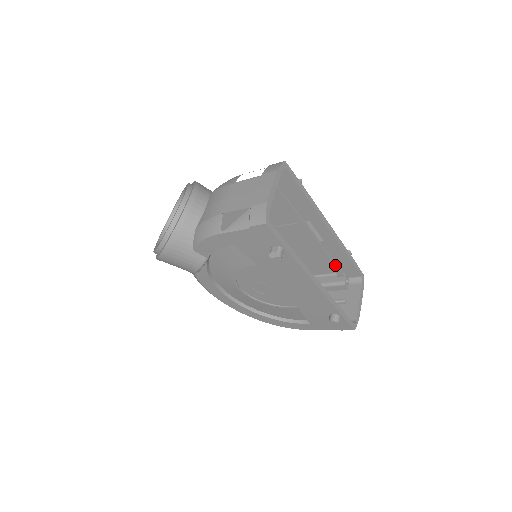
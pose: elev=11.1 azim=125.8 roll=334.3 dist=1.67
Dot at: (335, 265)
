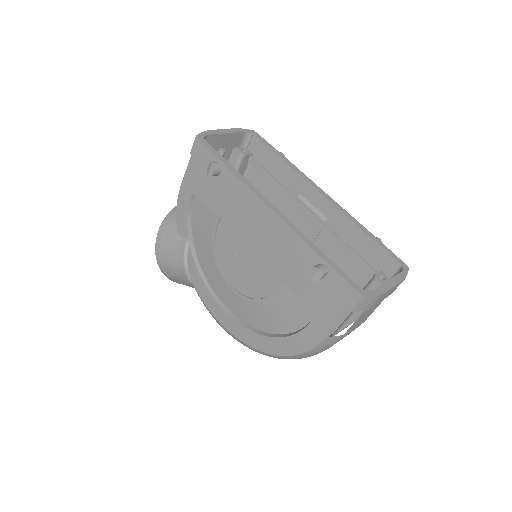
Dot at: (360, 258)
